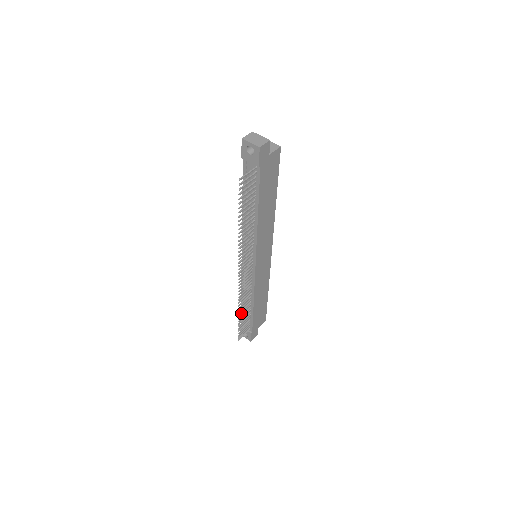
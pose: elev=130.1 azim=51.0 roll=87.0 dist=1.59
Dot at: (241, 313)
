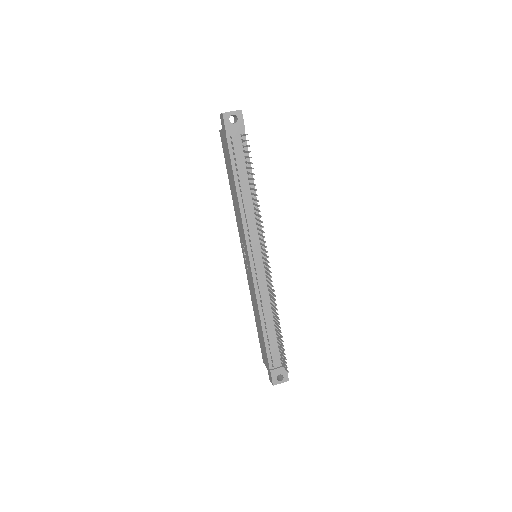
Dot at: (278, 326)
